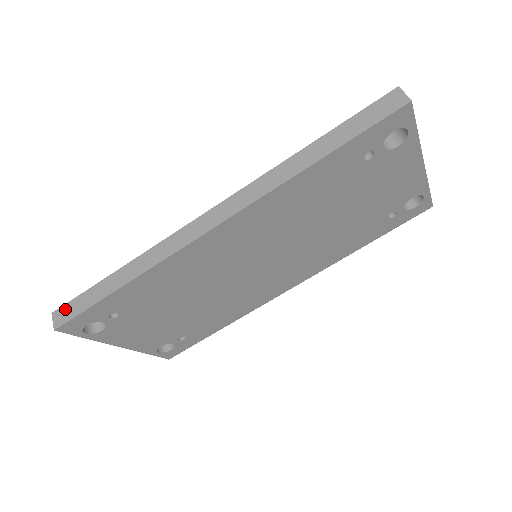
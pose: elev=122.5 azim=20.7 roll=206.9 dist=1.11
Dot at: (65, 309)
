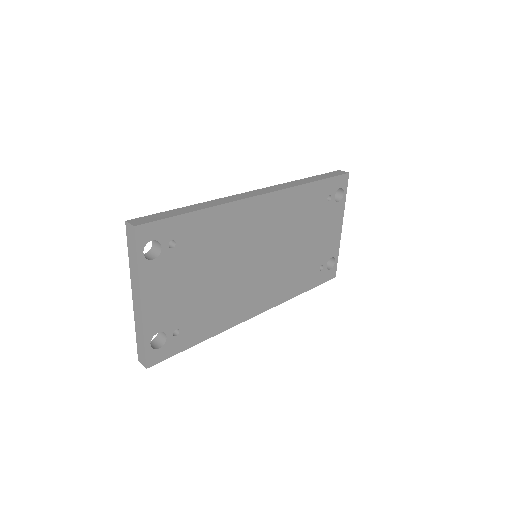
Dot at: (142, 218)
